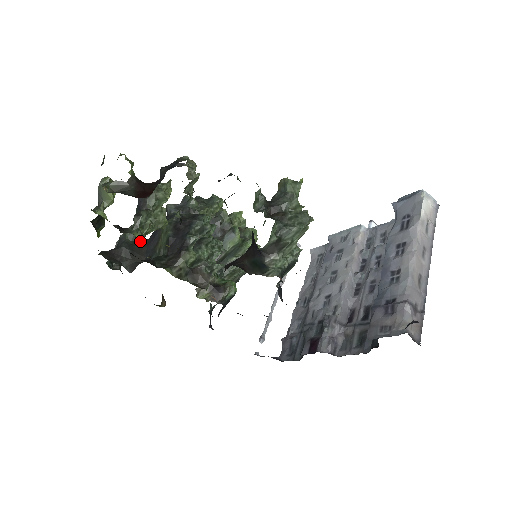
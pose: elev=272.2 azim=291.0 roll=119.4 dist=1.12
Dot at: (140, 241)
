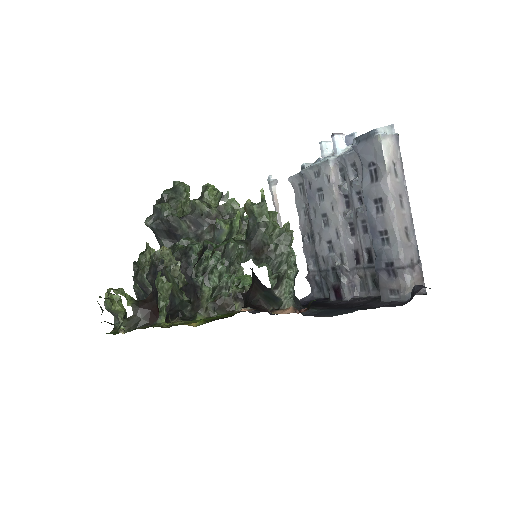
Dot at: occluded
